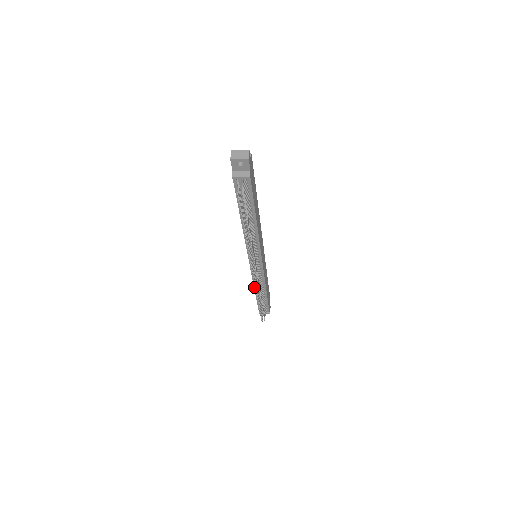
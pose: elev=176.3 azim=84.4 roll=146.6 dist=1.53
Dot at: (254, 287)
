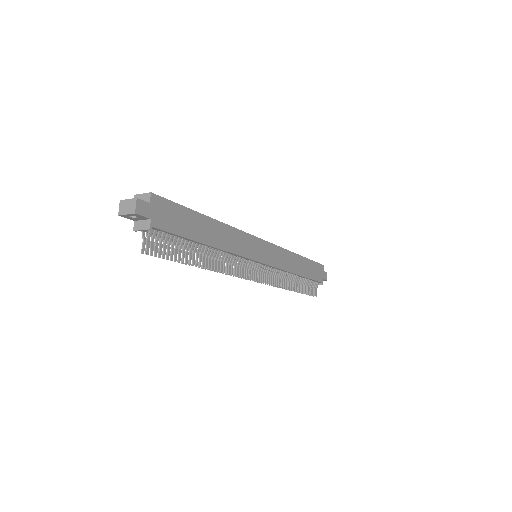
Dot at: occluded
